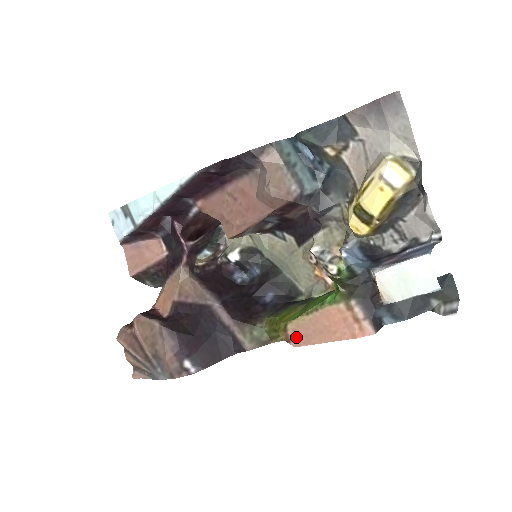
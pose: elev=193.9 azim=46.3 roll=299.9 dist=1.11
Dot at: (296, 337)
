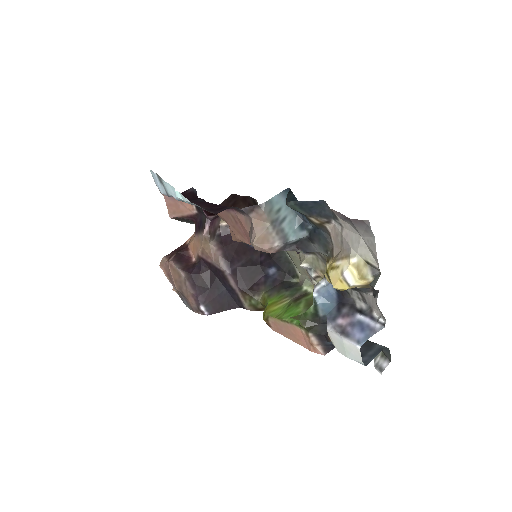
Dot at: (274, 327)
